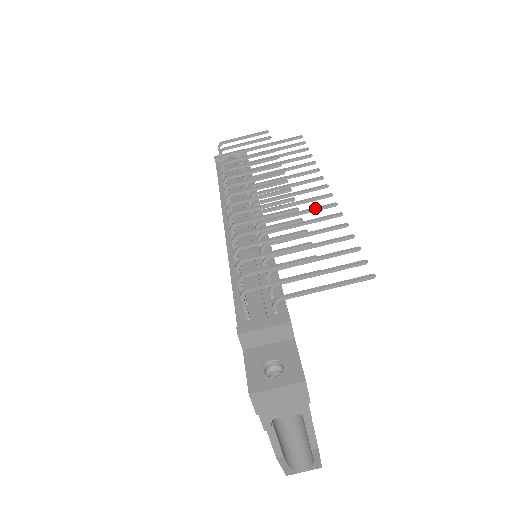
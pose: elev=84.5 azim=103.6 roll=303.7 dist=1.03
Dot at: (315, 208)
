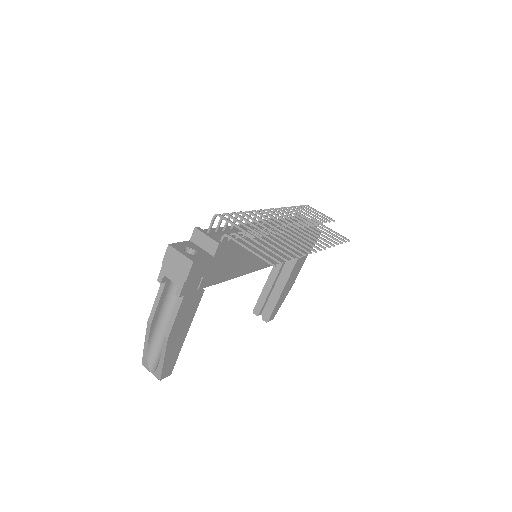
Dot at: (299, 245)
